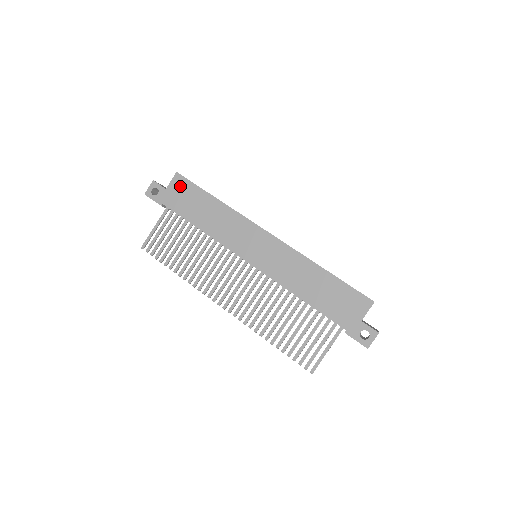
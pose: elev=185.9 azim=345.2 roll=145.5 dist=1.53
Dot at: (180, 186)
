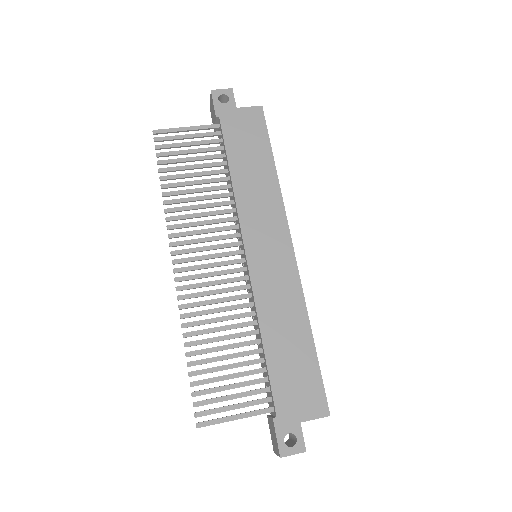
Dot at: (253, 120)
